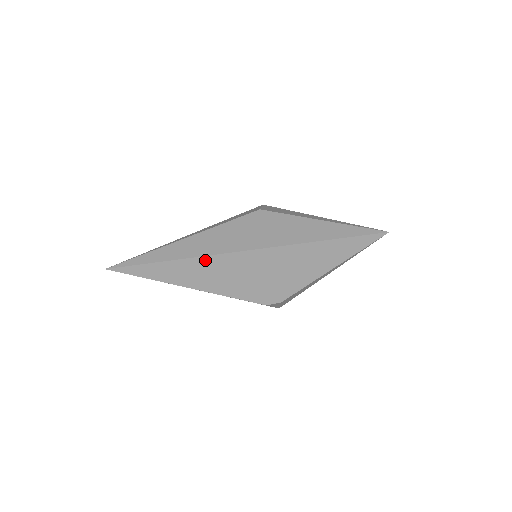
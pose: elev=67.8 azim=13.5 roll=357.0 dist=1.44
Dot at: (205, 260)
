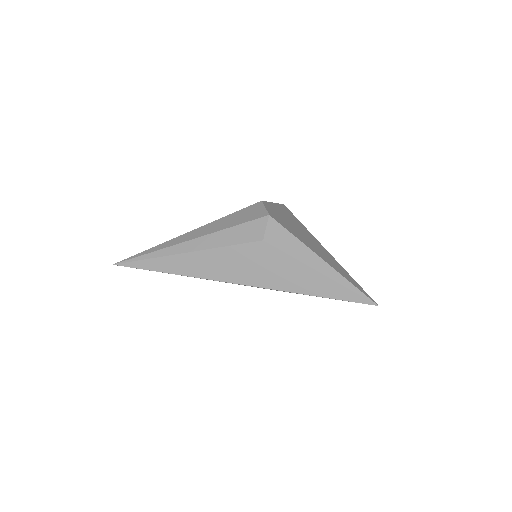
Dot at: occluded
